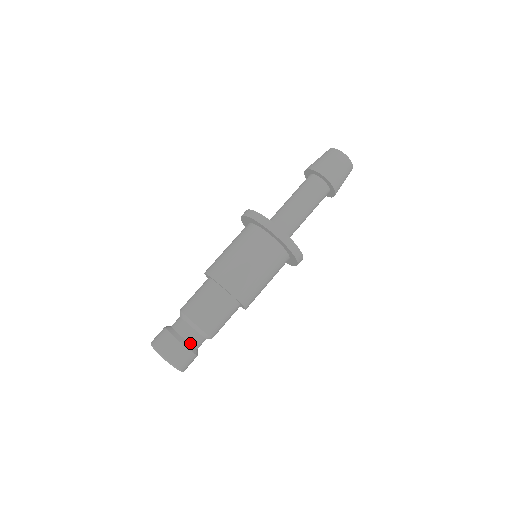
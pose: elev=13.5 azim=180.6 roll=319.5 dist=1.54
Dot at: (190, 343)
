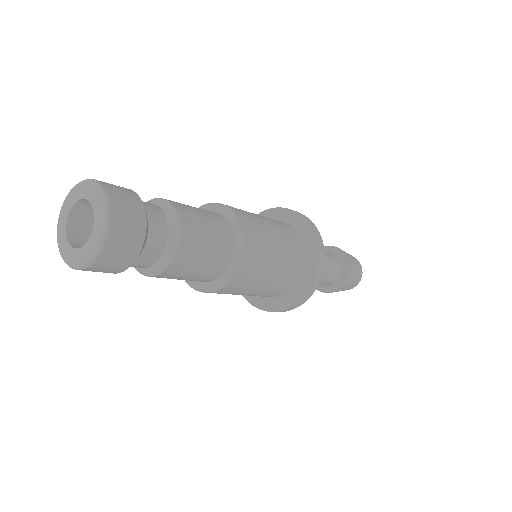
Dot at: (149, 227)
